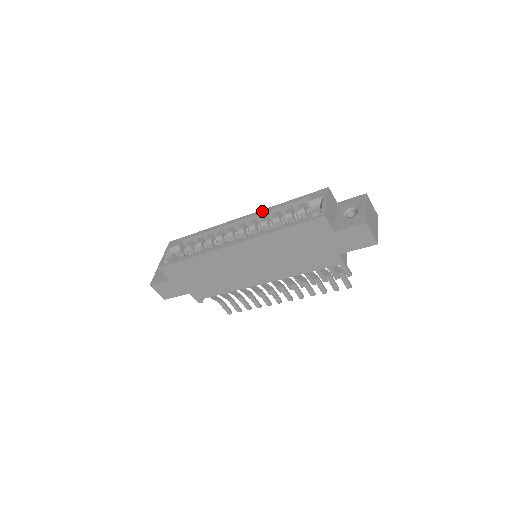
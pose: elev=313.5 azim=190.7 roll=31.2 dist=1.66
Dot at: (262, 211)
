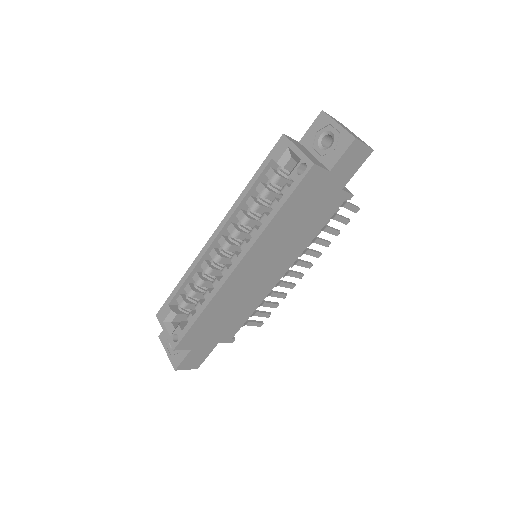
Dot at: (232, 210)
